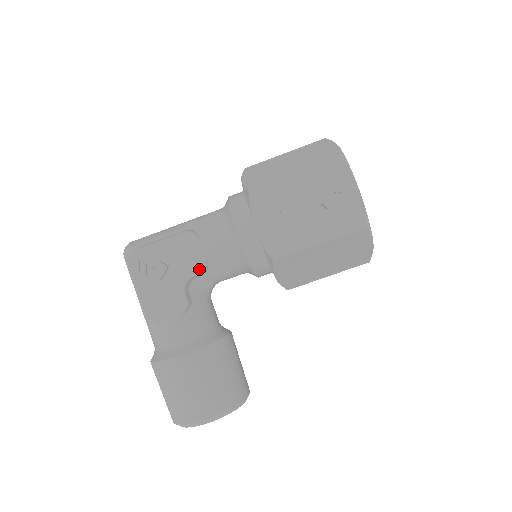
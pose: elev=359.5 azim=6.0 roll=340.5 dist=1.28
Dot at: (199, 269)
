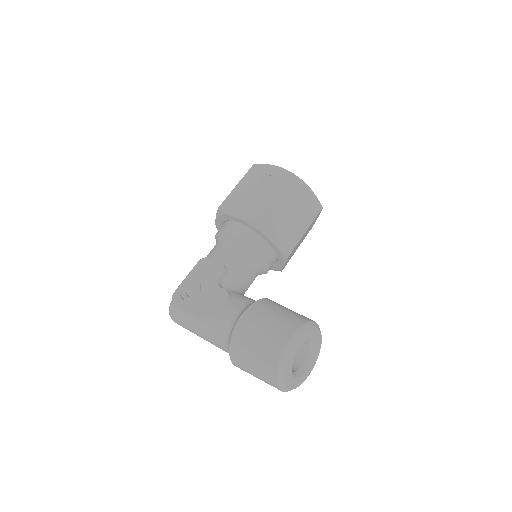
Dot at: (220, 270)
